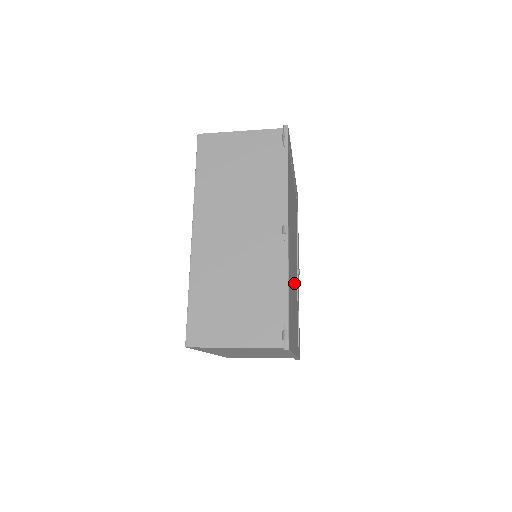
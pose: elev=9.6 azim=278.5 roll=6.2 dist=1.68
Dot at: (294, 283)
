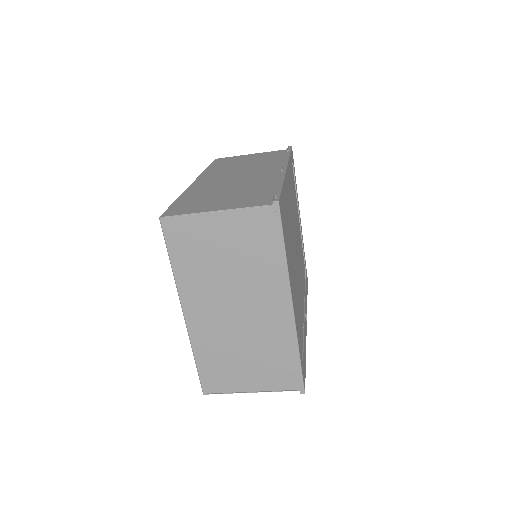
Dot at: (297, 277)
